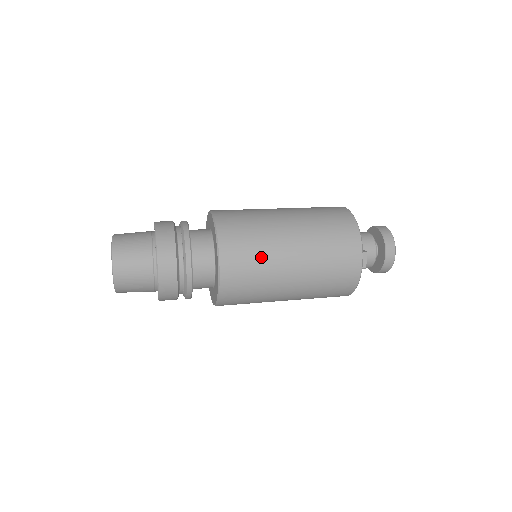
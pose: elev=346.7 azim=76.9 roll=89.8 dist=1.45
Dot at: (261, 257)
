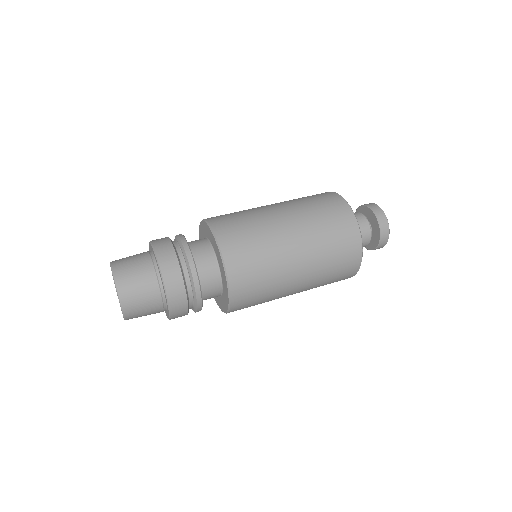
Dot at: (267, 299)
